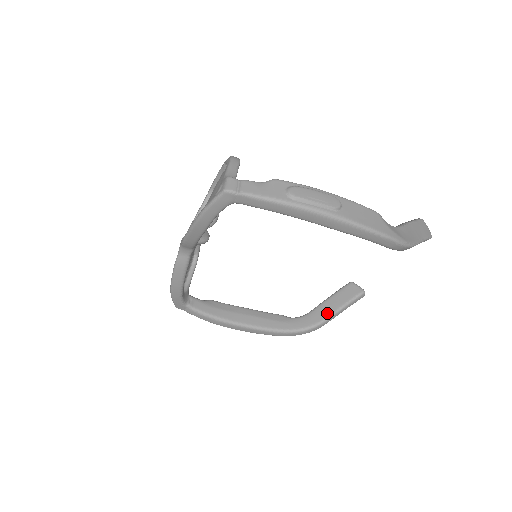
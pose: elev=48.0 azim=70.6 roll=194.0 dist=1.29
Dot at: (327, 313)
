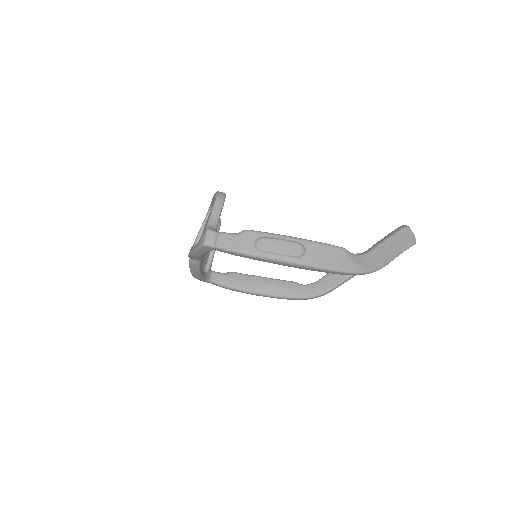
Dot at: (333, 283)
